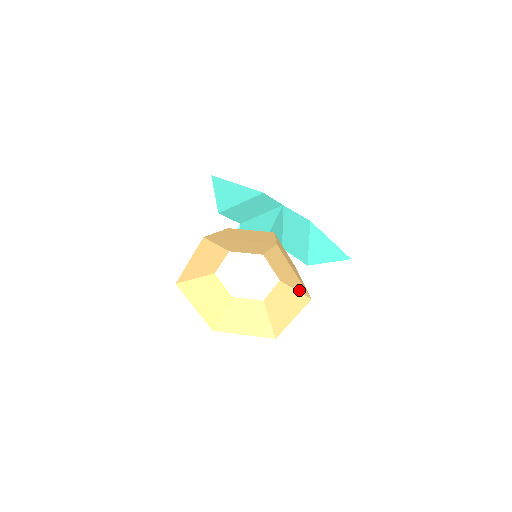
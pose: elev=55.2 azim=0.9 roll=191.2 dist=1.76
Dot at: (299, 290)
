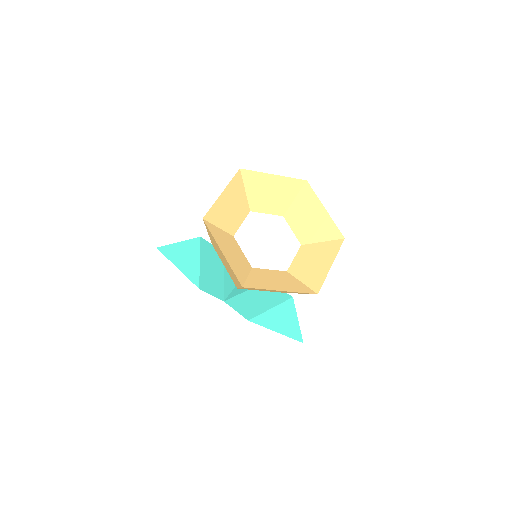
Dot at: (295, 191)
